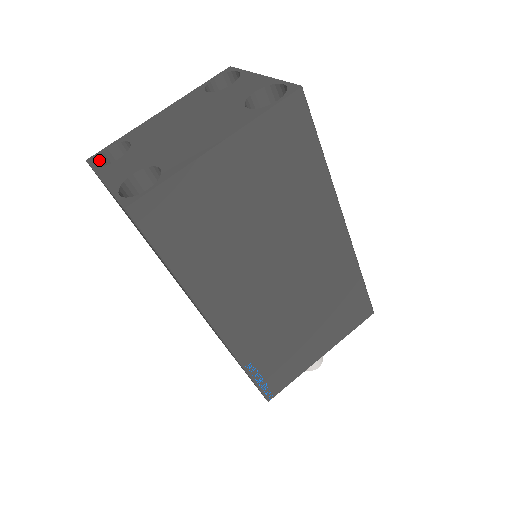
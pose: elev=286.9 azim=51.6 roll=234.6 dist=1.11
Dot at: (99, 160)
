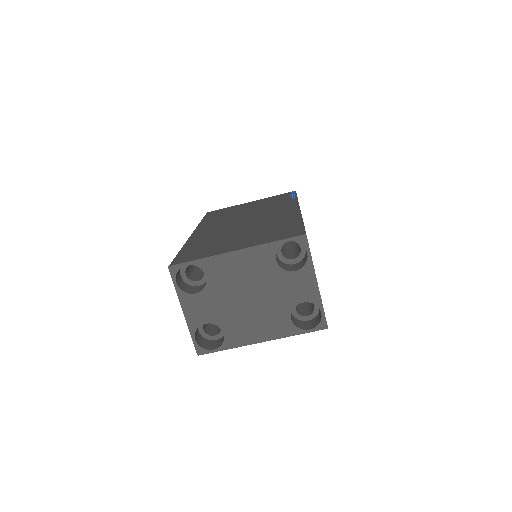
Dot at: (178, 270)
